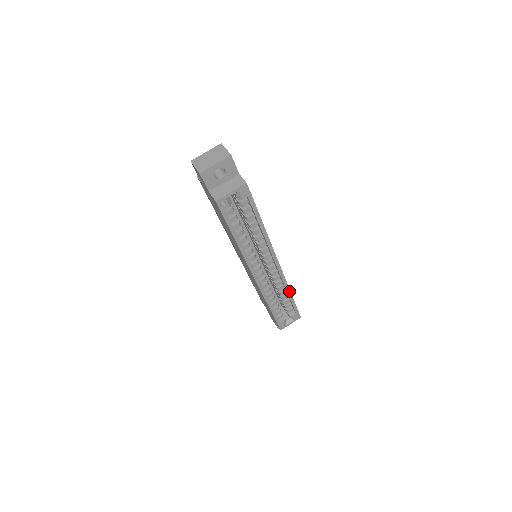
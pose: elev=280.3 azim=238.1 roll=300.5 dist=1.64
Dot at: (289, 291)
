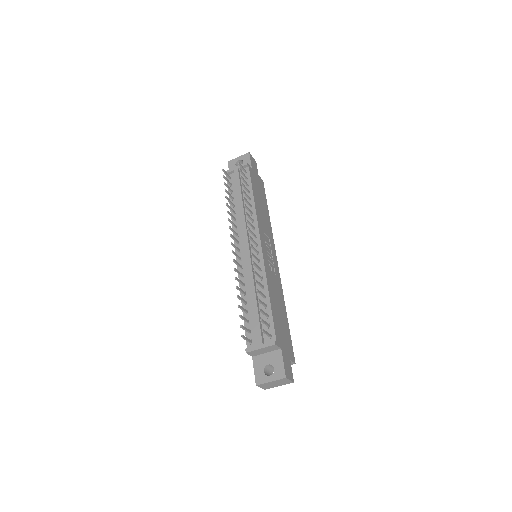
Dot at: occluded
